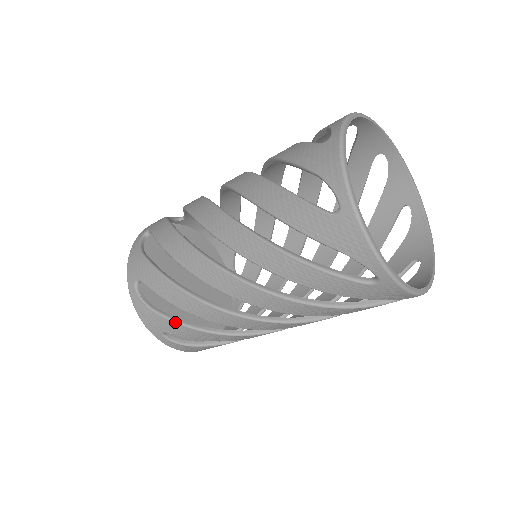
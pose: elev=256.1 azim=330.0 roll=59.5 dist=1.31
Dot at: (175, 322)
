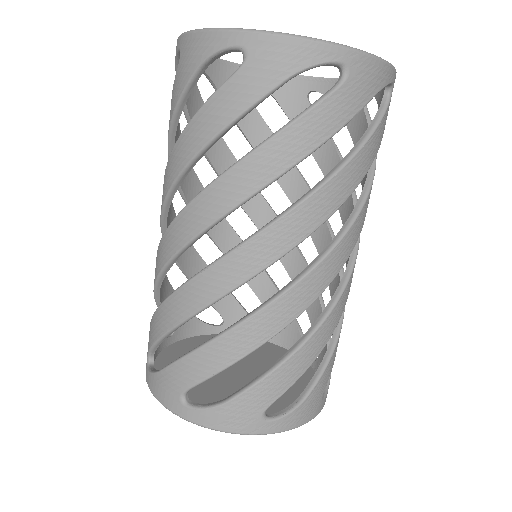
Dot at: (258, 382)
